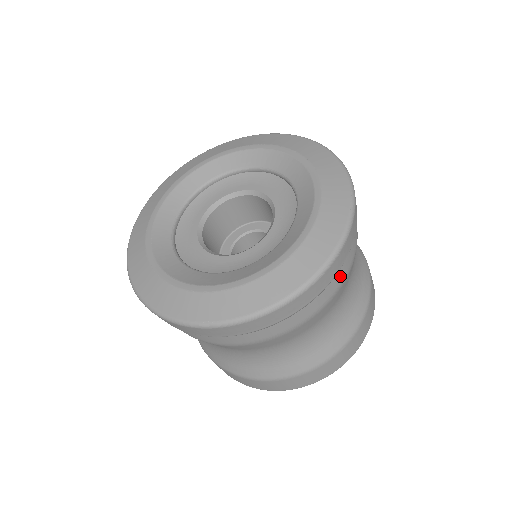
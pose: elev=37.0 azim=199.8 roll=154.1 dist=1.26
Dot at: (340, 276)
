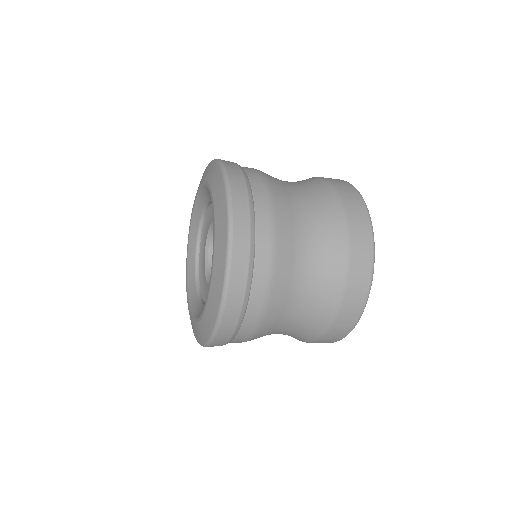
Dot at: (259, 284)
